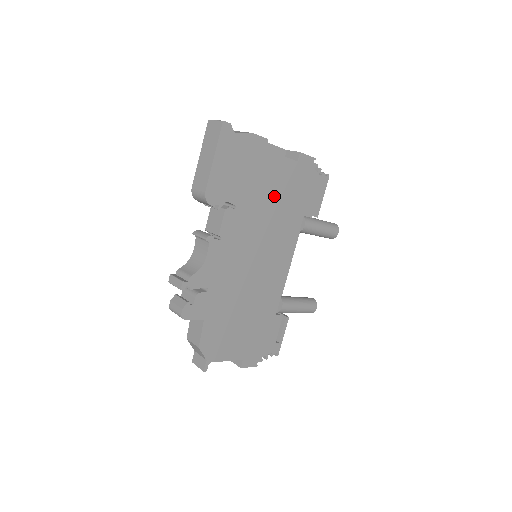
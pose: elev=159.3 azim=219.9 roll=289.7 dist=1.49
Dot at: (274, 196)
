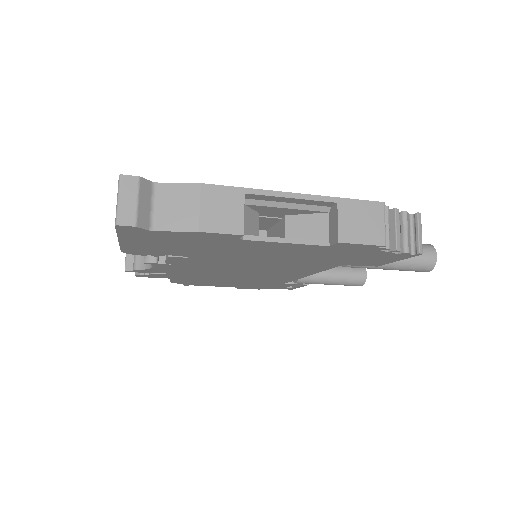
Dot at: (270, 256)
